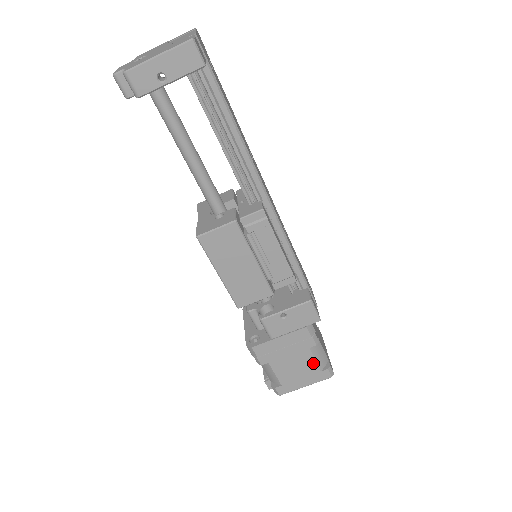
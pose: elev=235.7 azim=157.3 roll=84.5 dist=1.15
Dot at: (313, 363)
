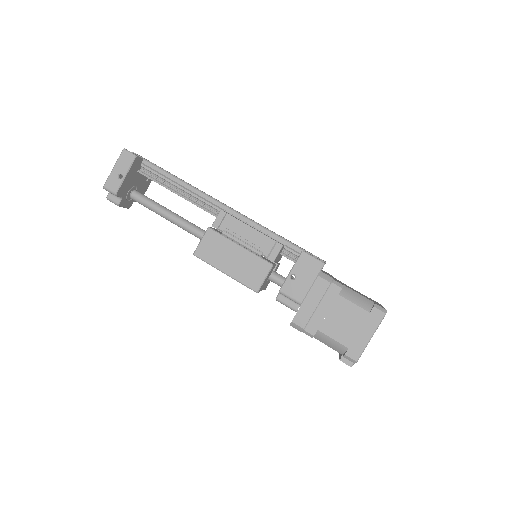
Dot at: (355, 308)
